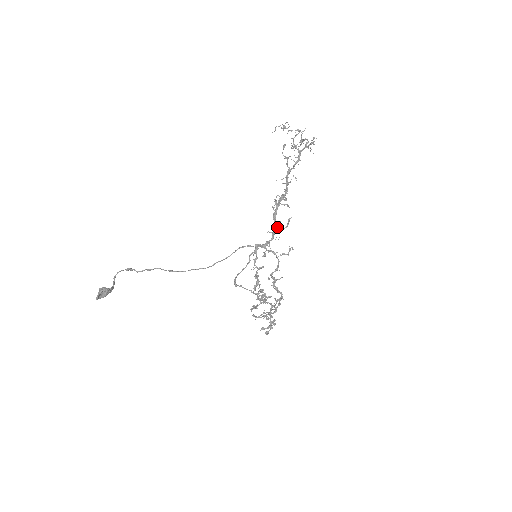
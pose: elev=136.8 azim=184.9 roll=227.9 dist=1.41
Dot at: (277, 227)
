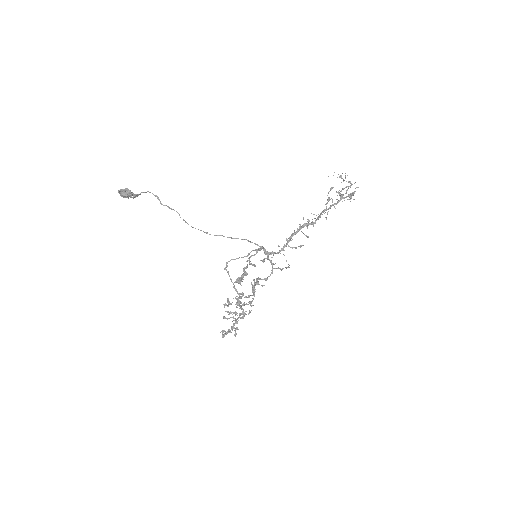
Dot at: (287, 243)
